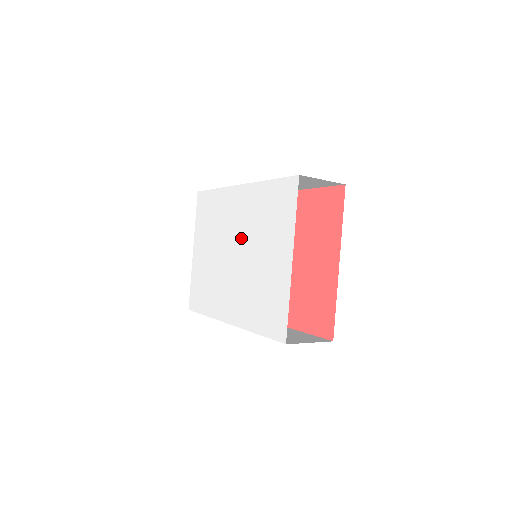
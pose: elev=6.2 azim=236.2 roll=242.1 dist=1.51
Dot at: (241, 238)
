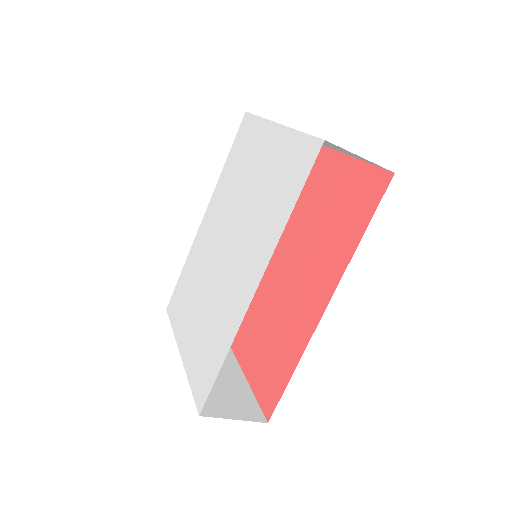
Dot at: (224, 225)
